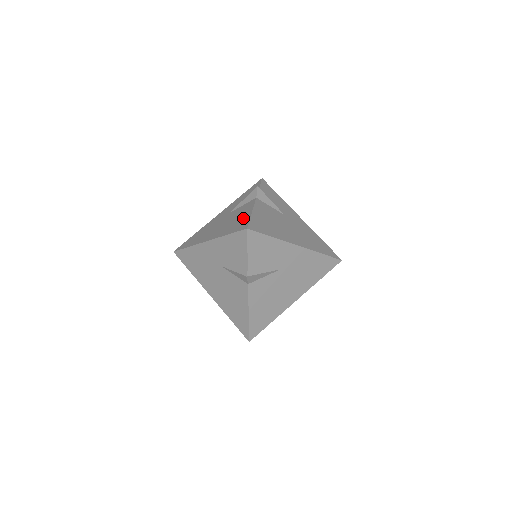
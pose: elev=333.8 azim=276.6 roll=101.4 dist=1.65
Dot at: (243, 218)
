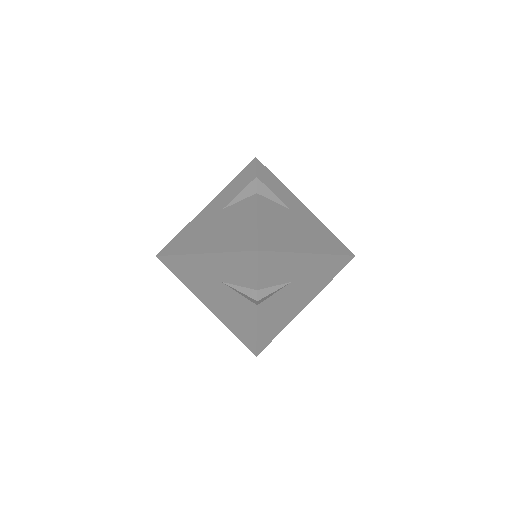
Dot at: occluded
